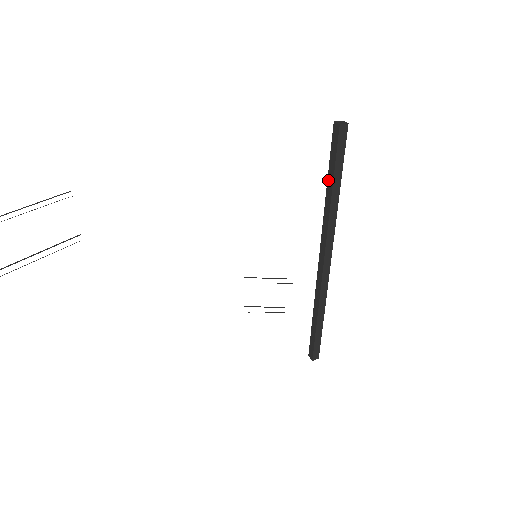
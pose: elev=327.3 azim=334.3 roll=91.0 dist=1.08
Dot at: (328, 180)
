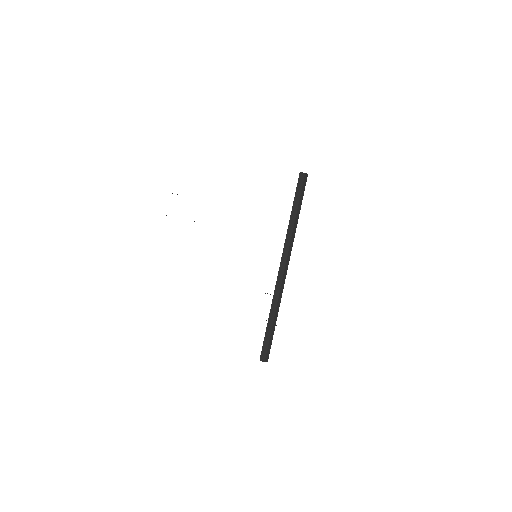
Dot at: occluded
